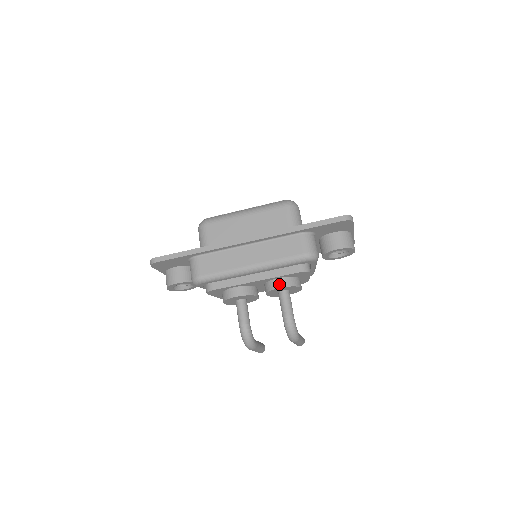
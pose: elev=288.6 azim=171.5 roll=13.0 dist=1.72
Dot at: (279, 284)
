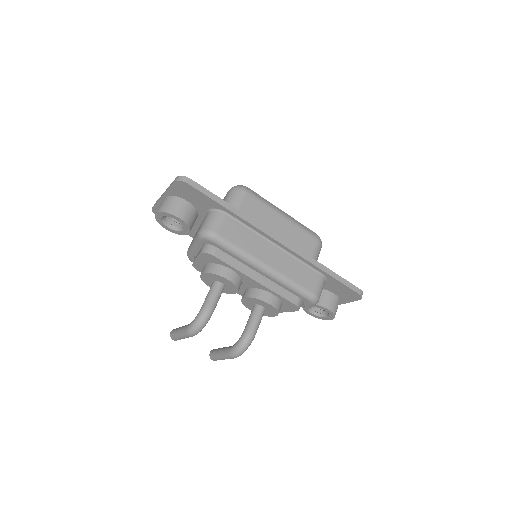
Dot at: (270, 300)
